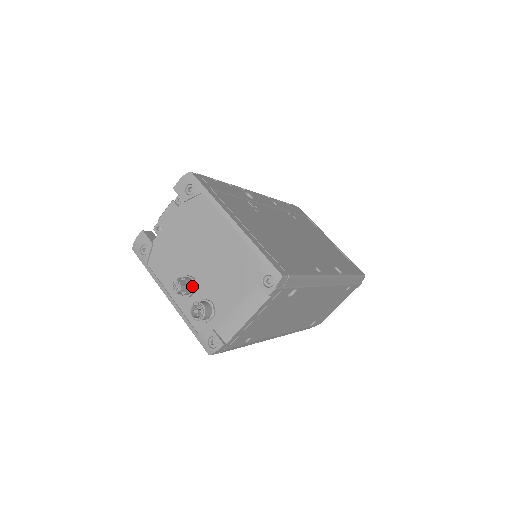
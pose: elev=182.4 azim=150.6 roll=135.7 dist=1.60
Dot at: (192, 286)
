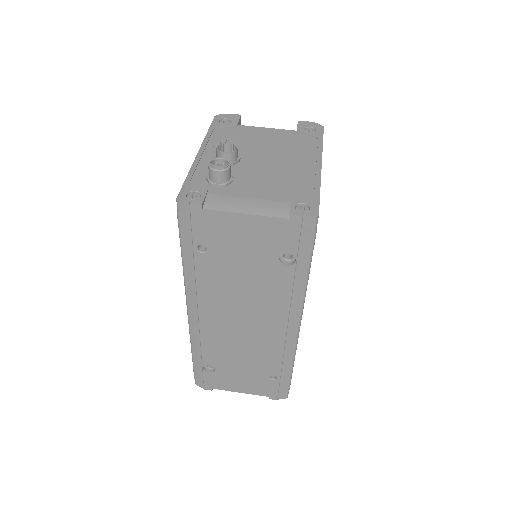
Dot at: (233, 159)
